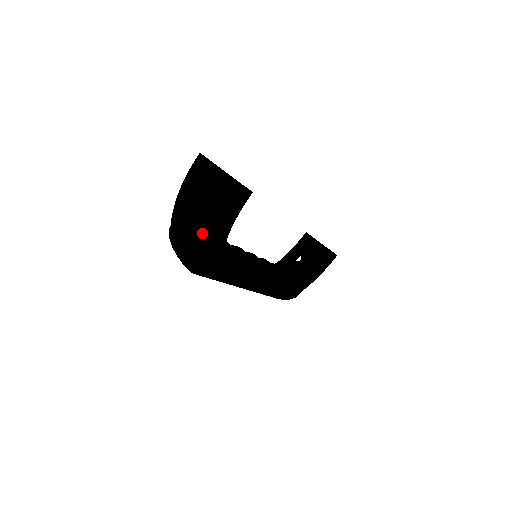
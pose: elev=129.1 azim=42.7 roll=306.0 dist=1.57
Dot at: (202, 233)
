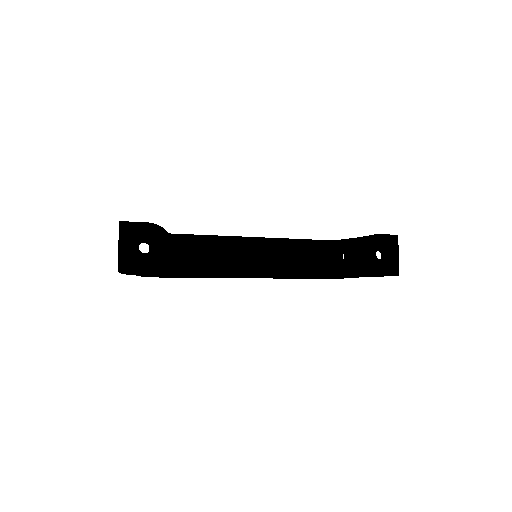
Dot at: occluded
